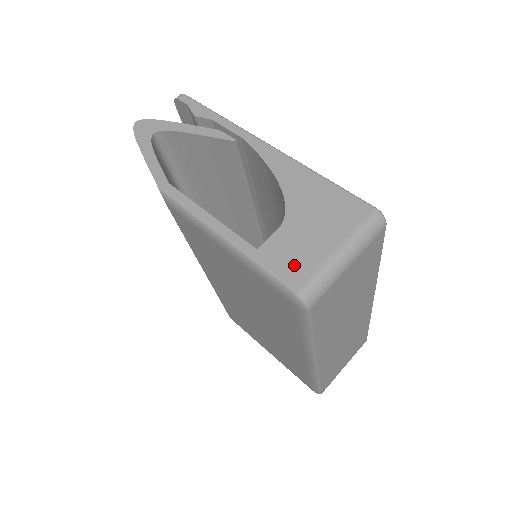
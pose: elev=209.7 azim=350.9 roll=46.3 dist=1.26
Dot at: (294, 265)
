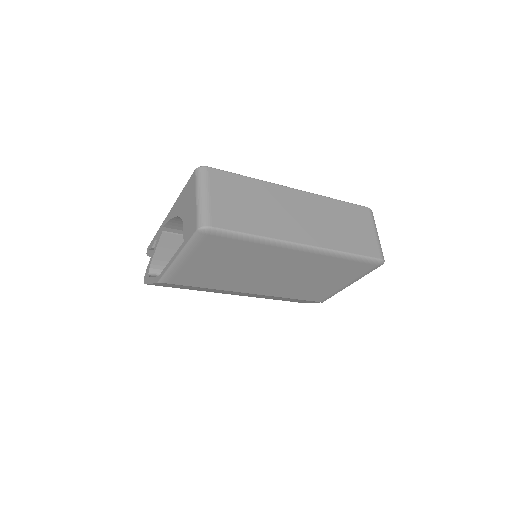
Dot at: (192, 225)
